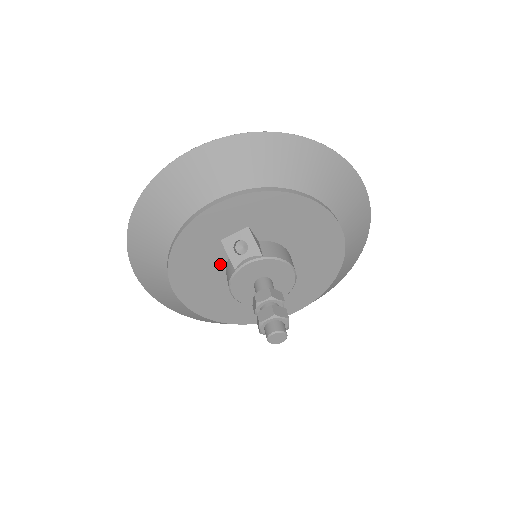
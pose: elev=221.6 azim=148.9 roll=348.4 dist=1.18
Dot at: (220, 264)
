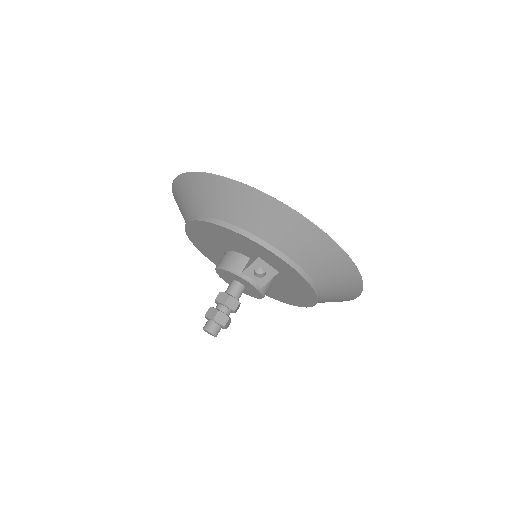
Dot at: (238, 250)
